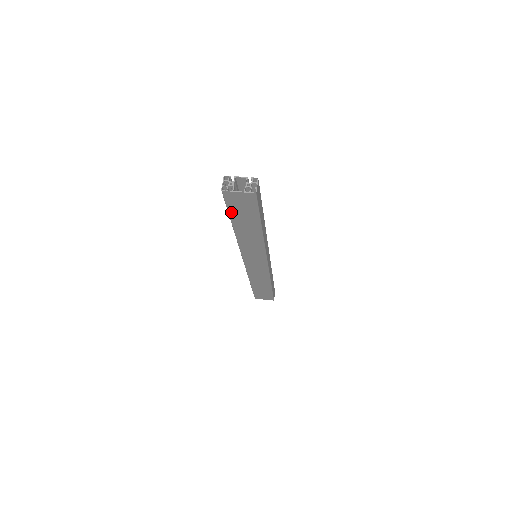
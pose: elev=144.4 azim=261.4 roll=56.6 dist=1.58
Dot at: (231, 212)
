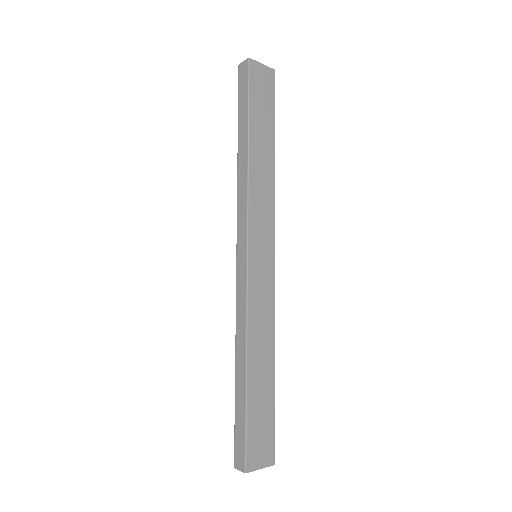
Dot at: (251, 103)
